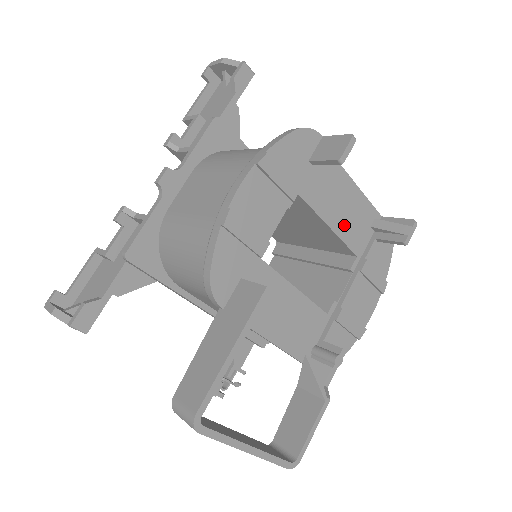
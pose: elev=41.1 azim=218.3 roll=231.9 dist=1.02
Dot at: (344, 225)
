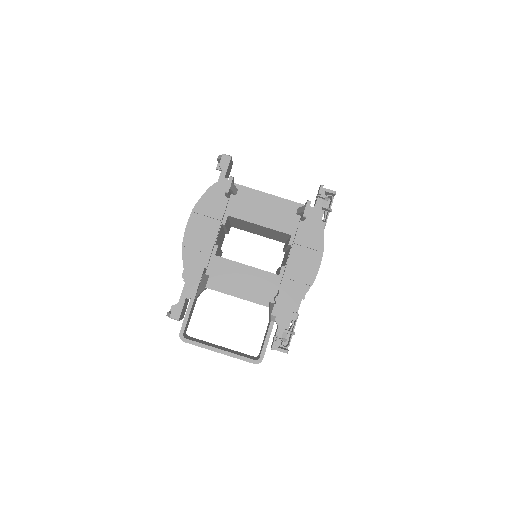
Dot at: (271, 220)
